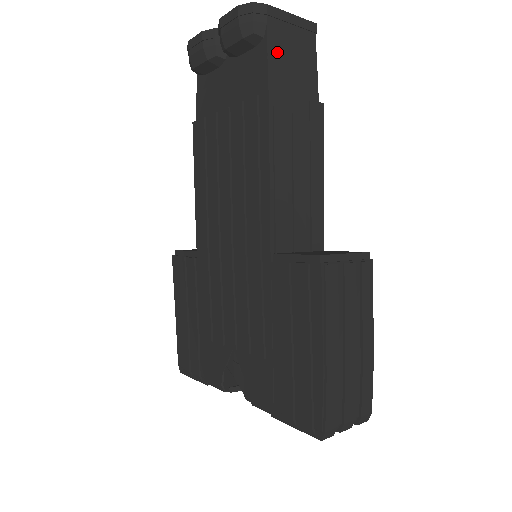
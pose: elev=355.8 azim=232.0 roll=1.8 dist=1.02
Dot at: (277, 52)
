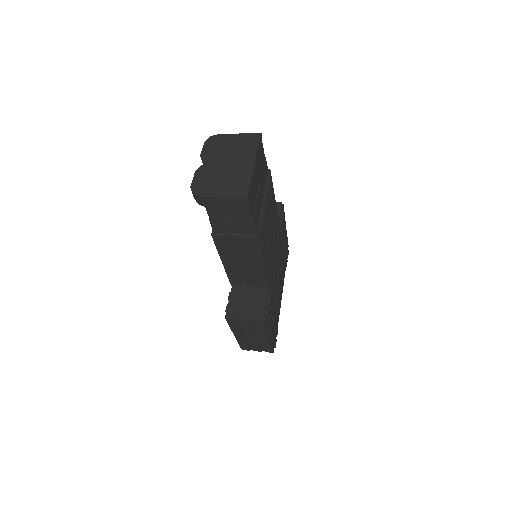
Dot at: (216, 215)
